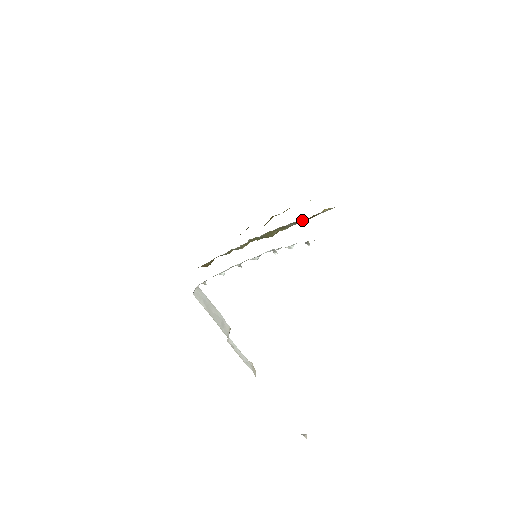
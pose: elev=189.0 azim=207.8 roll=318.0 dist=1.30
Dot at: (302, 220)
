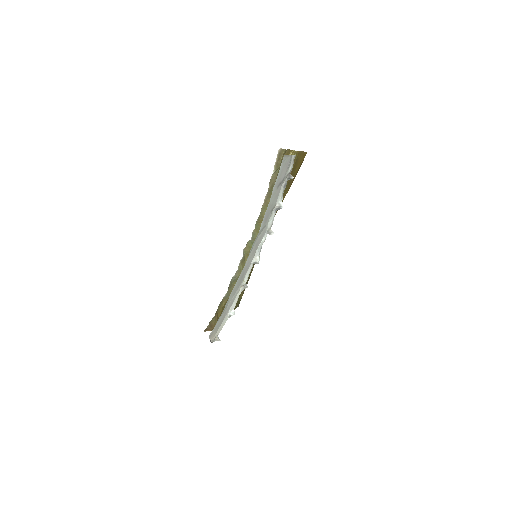
Dot at: (277, 163)
